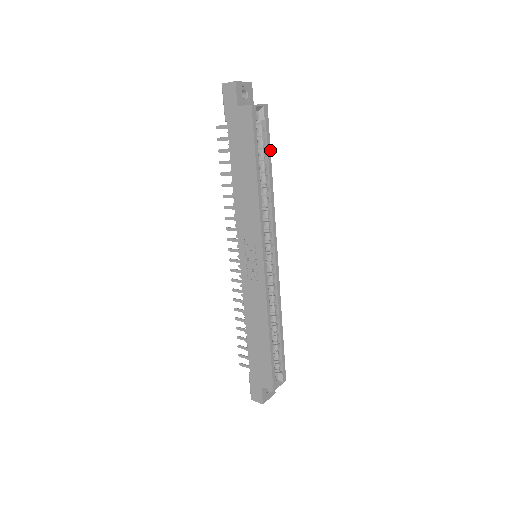
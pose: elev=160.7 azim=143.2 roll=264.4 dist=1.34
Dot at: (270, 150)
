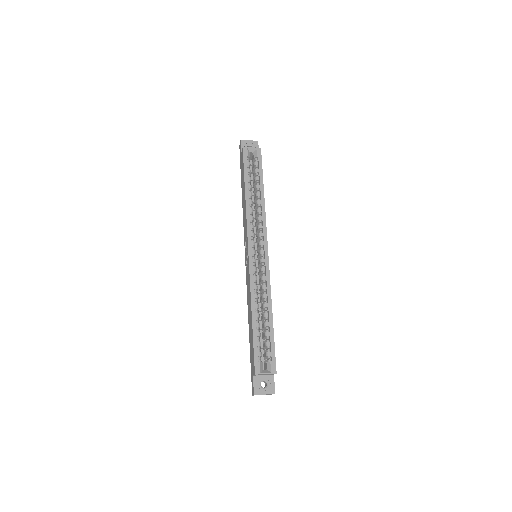
Dot at: occluded
